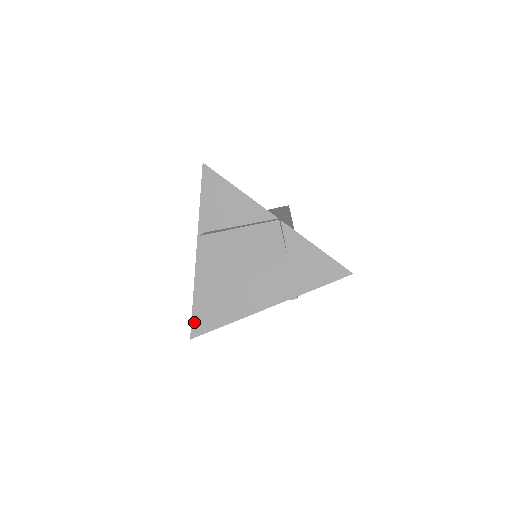
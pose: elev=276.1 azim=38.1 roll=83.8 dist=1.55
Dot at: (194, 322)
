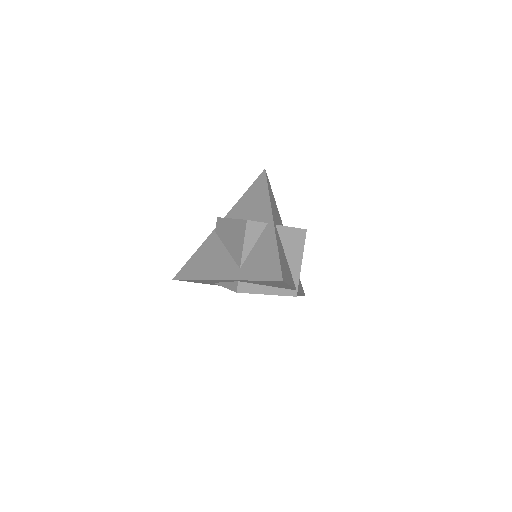
Dot at: (184, 280)
